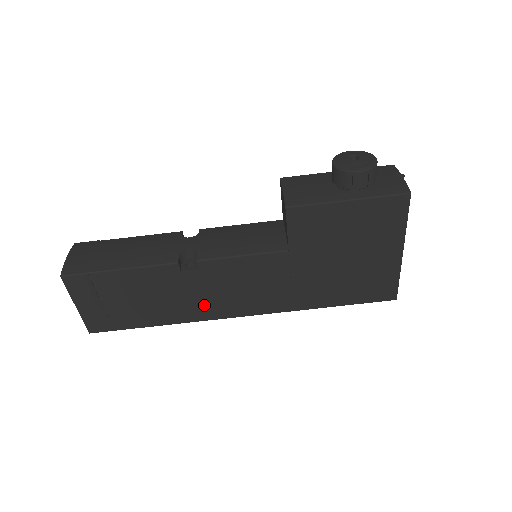
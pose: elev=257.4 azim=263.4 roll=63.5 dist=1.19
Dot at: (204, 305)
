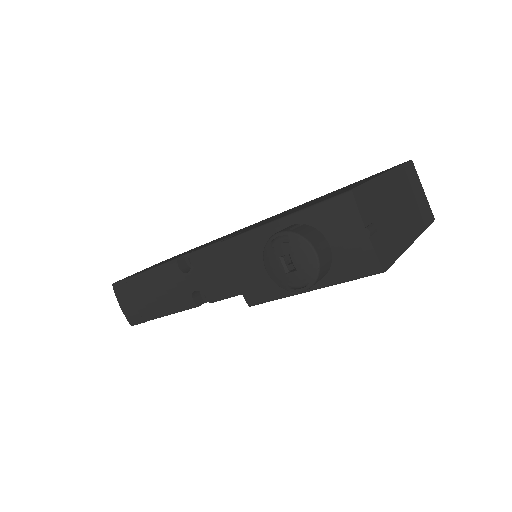
Dot at: occluded
